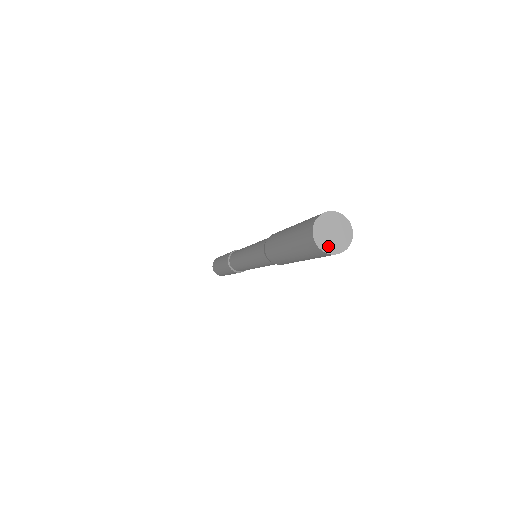
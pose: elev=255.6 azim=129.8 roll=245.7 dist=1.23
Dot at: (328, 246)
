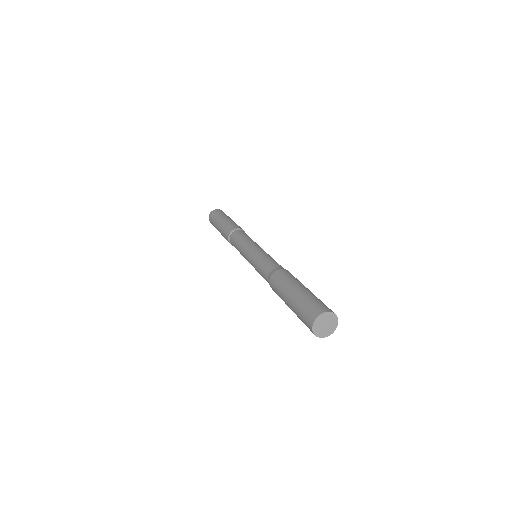
Dot at: (317, 329)
